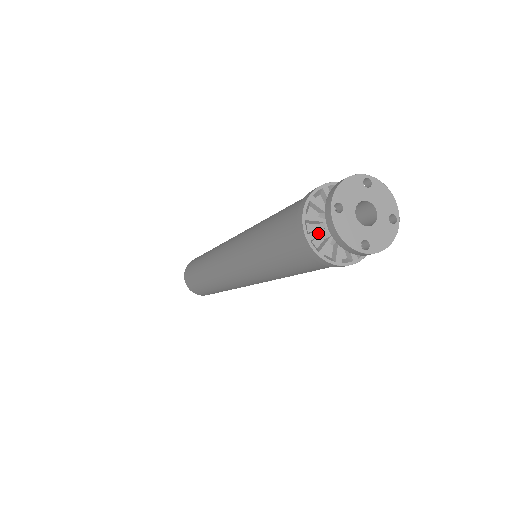
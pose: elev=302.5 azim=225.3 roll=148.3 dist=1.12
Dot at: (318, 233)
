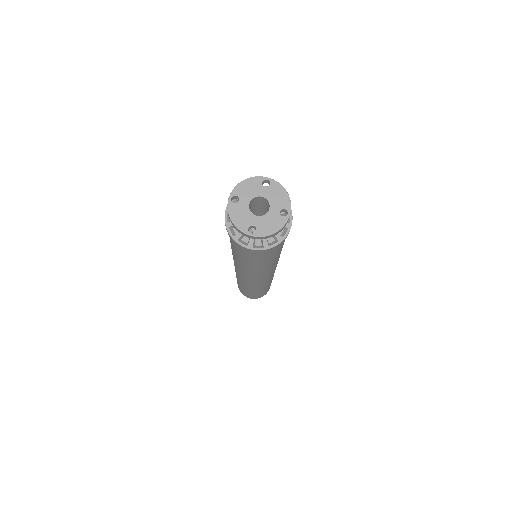
Dot at: occluded
